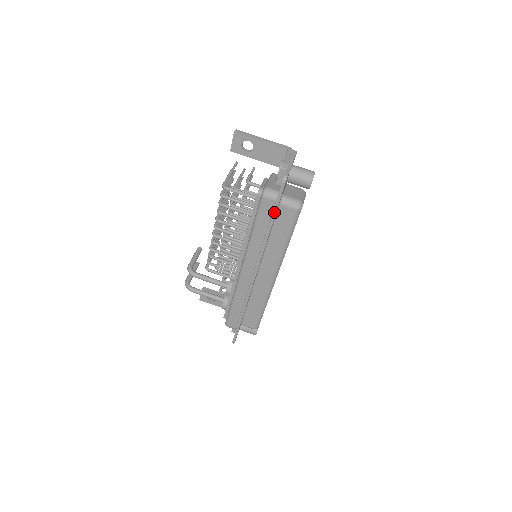
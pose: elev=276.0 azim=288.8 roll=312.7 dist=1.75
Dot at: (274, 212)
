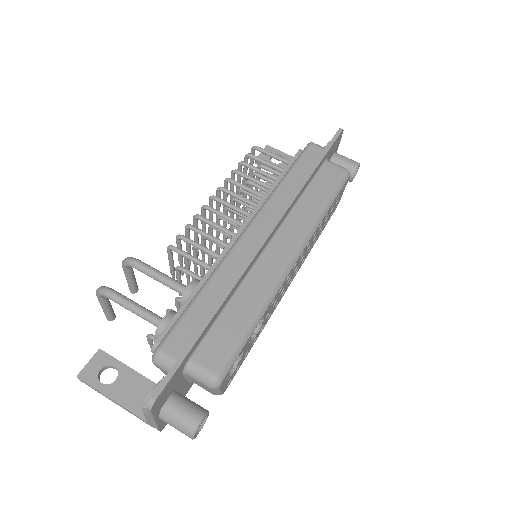
Dot at: (322, 155)
